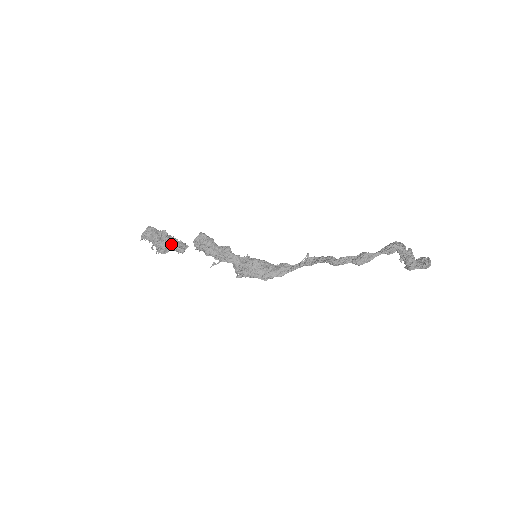
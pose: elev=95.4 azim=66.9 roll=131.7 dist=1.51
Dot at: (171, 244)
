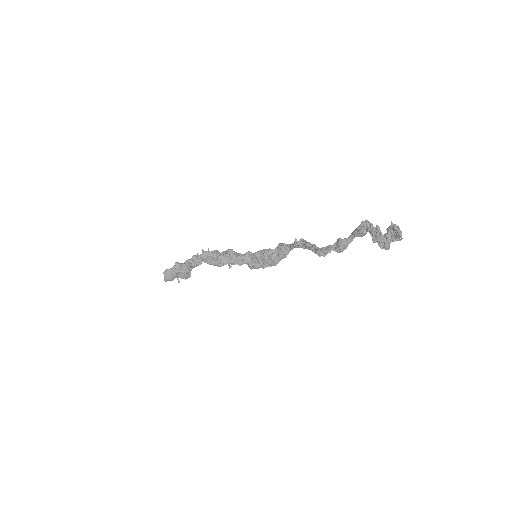
Dot at: (189, 269)
